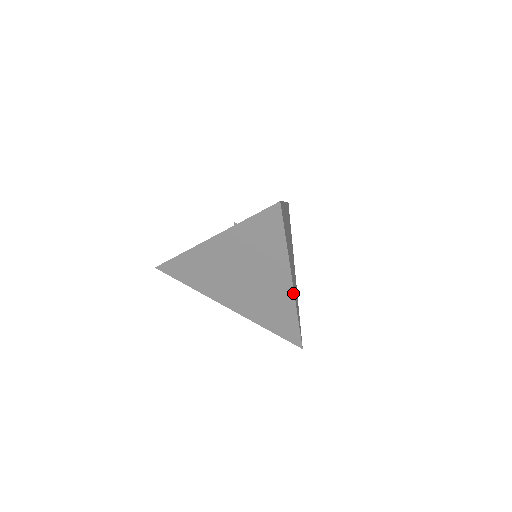
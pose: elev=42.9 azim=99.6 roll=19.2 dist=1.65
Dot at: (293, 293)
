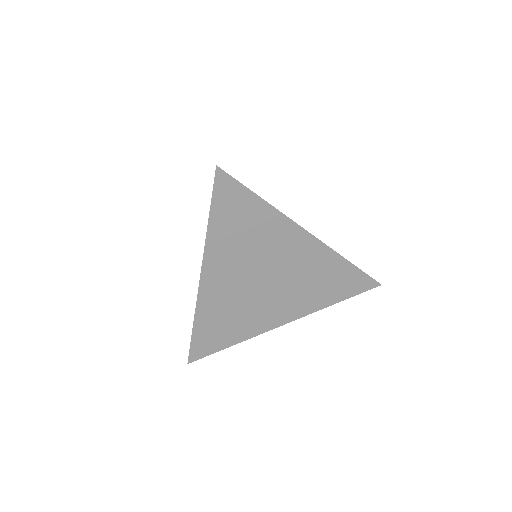
Dot at: (318, 241)
